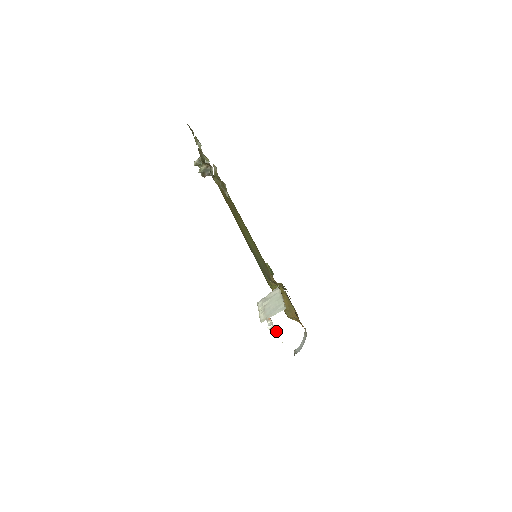
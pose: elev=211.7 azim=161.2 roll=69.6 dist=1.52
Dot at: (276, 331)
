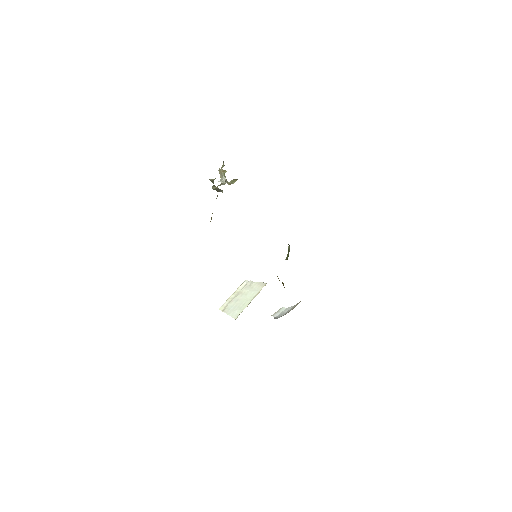
Dot at: occluded
